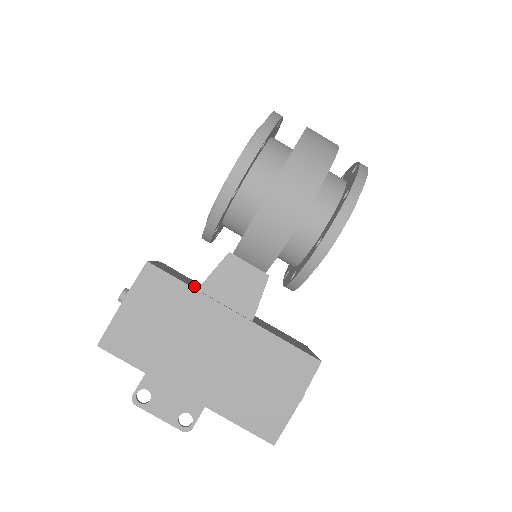
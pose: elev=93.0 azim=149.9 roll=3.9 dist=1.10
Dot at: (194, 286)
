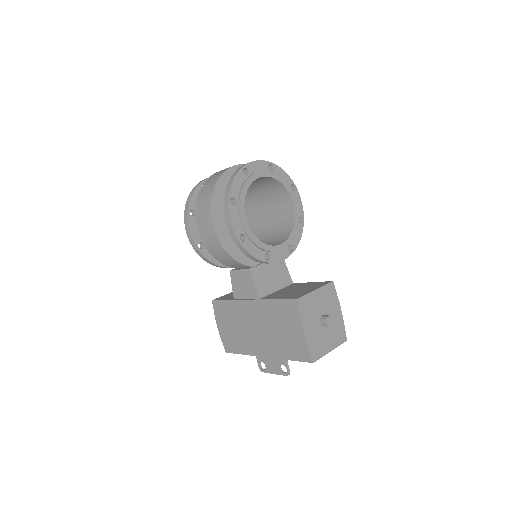
Dot at: occluded
